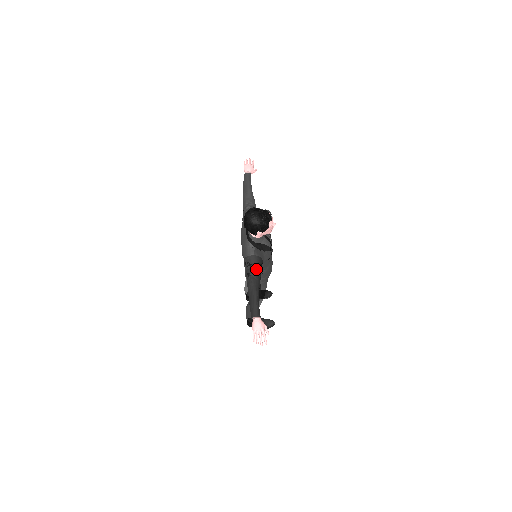
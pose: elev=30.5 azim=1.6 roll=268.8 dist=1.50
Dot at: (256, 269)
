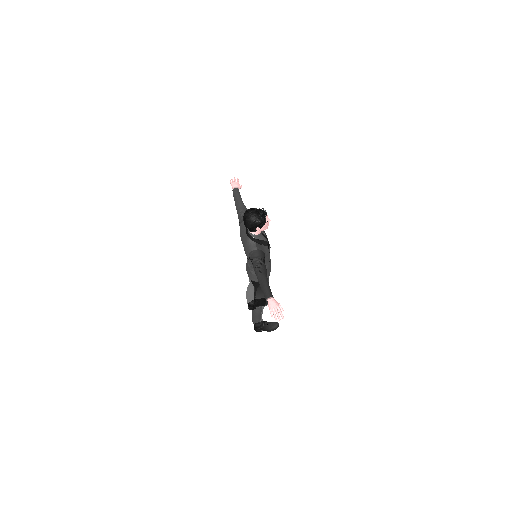
Dot at: (261, 260)
